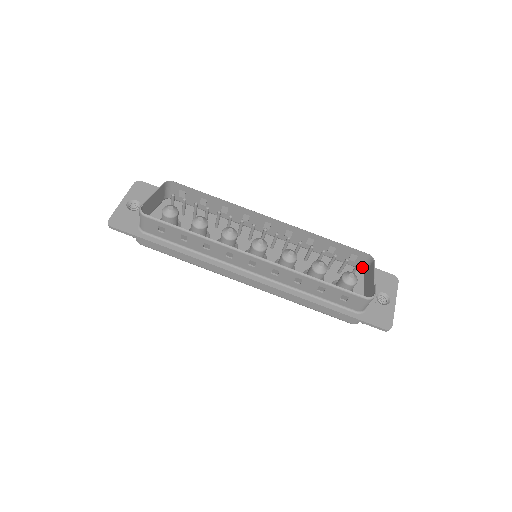
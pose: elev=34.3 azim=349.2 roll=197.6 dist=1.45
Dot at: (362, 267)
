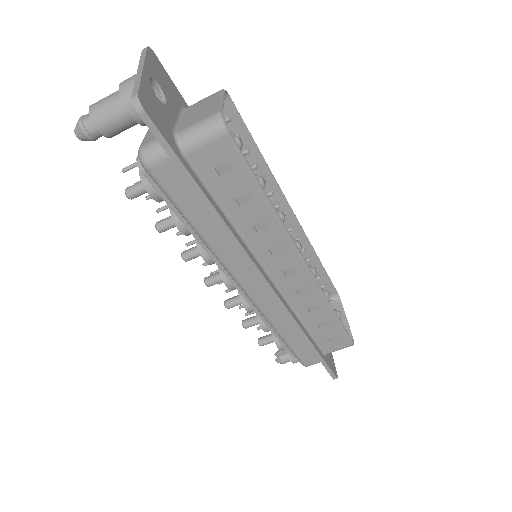
Dot at: occluded
